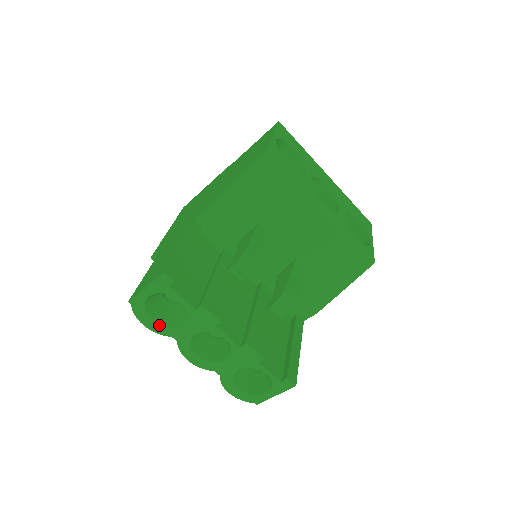
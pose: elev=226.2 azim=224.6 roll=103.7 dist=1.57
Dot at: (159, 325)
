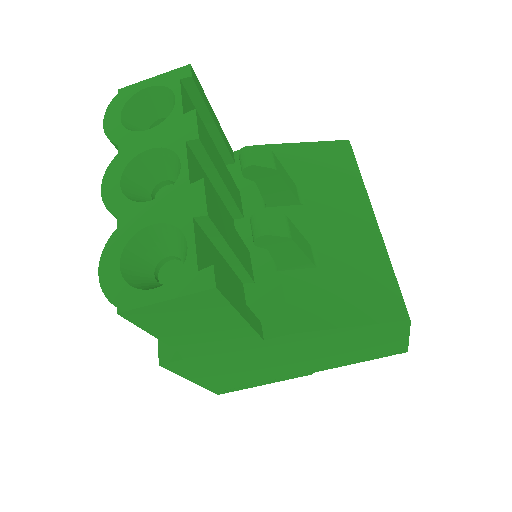
Dot at: (121, 126)
